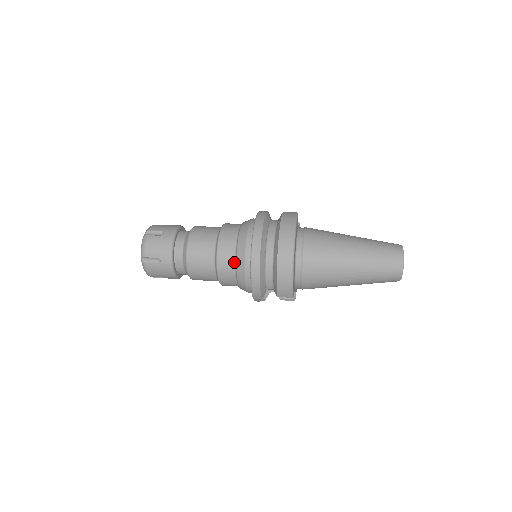
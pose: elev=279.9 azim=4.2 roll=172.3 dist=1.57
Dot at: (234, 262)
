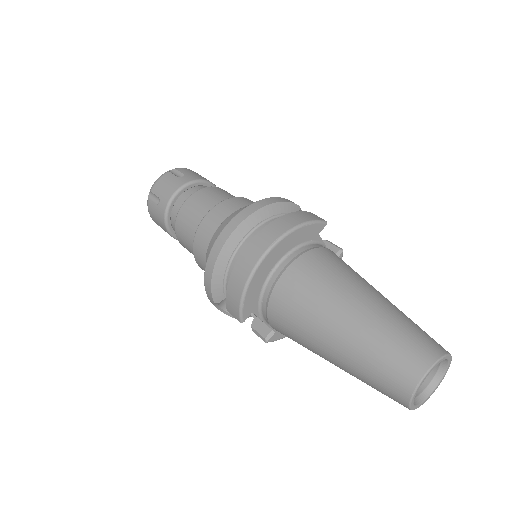
Dot at: (211, 238)
